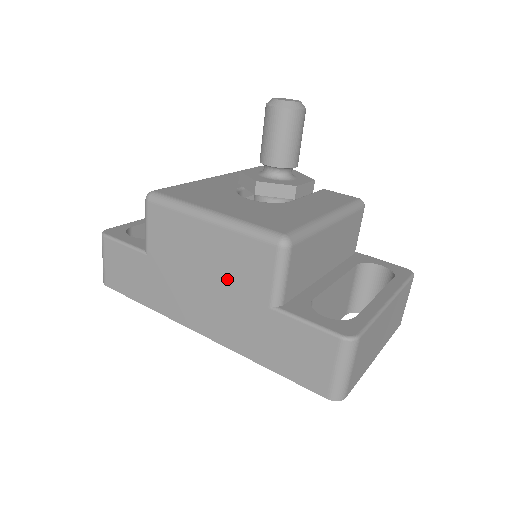
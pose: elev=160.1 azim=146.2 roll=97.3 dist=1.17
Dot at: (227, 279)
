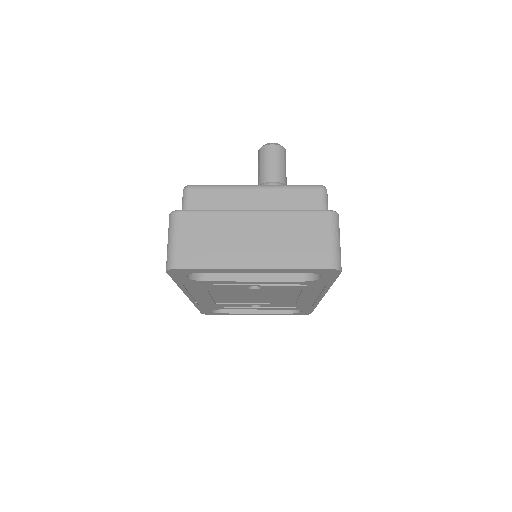
Dot at: occluded
